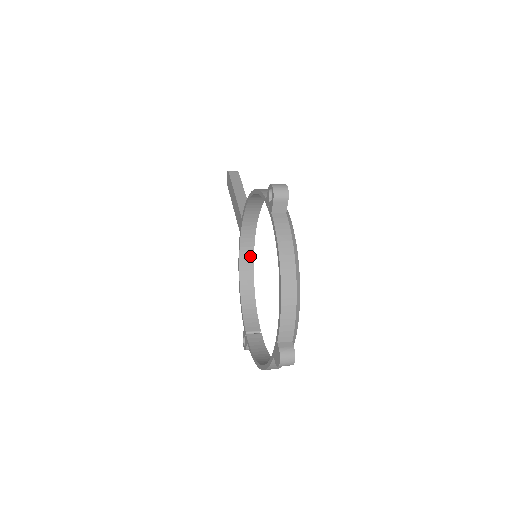
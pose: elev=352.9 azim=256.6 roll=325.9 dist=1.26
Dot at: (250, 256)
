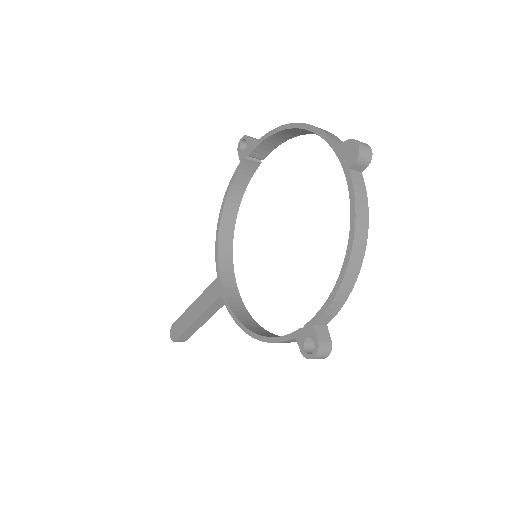
Dot at: (246, 315)
